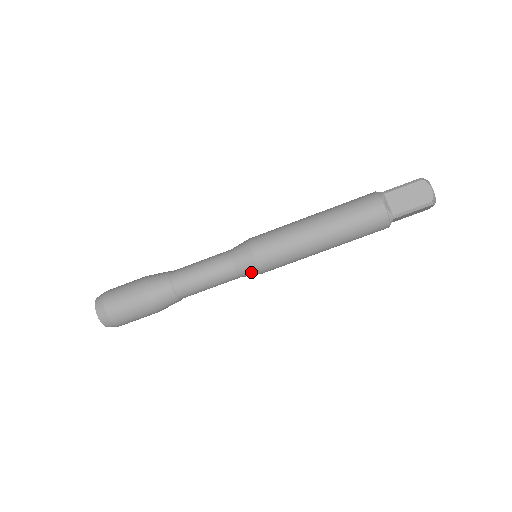
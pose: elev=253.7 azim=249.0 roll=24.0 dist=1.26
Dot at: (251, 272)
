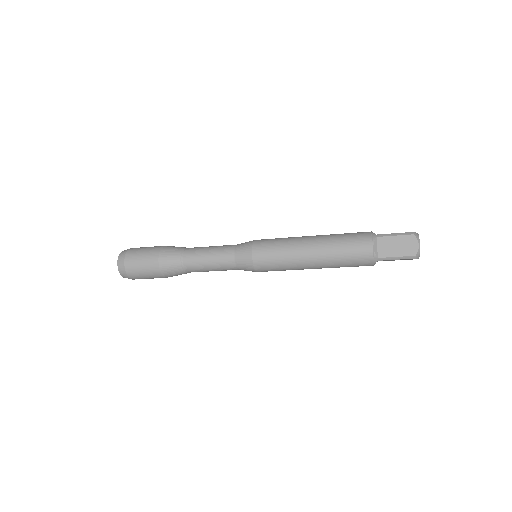
Dot at: (247, 269)
